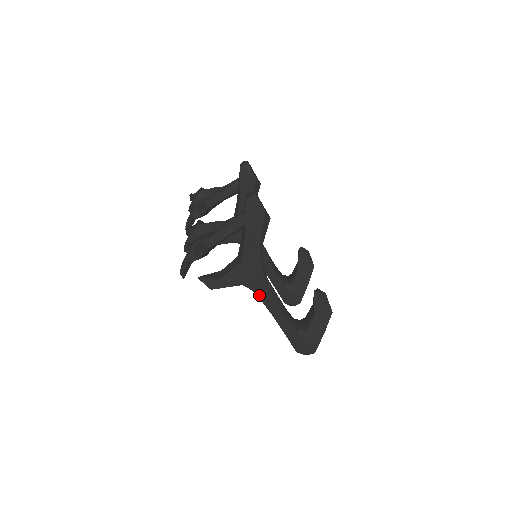
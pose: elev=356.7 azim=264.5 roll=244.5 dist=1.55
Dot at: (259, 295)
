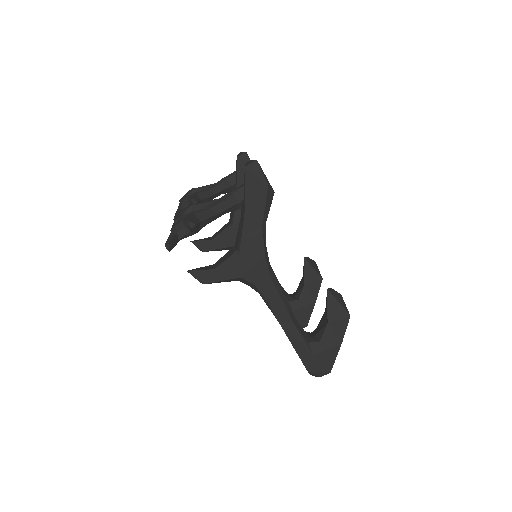
Dot at: (261, 292)
